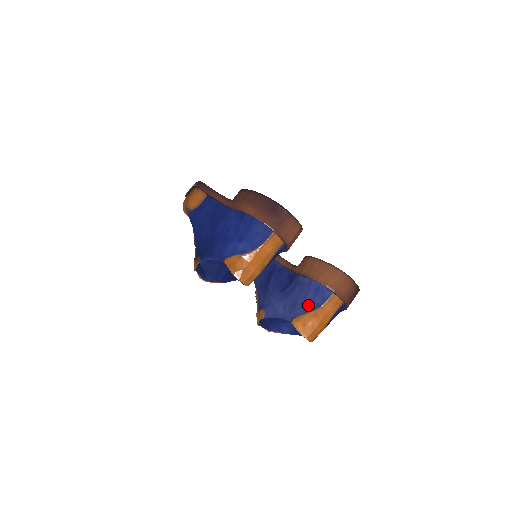
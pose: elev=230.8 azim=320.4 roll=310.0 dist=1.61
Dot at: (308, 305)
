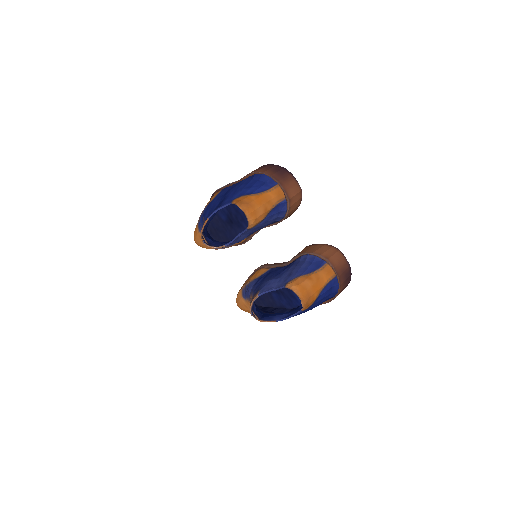
Dot at: (302, 271)
